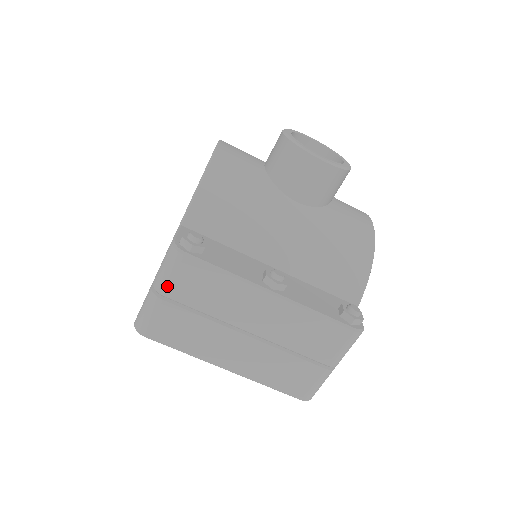
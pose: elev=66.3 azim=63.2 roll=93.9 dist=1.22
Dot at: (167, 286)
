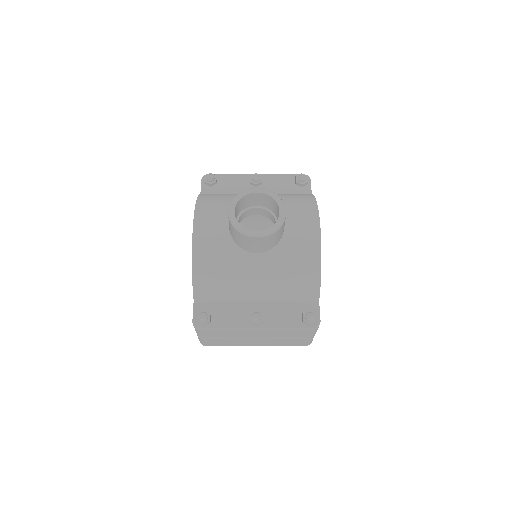
Dot at: (202, 336)
